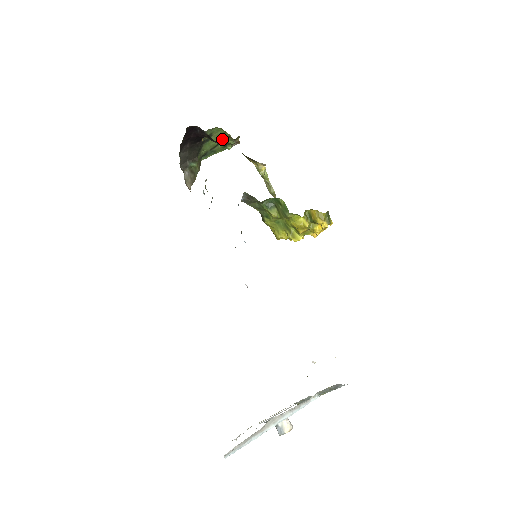
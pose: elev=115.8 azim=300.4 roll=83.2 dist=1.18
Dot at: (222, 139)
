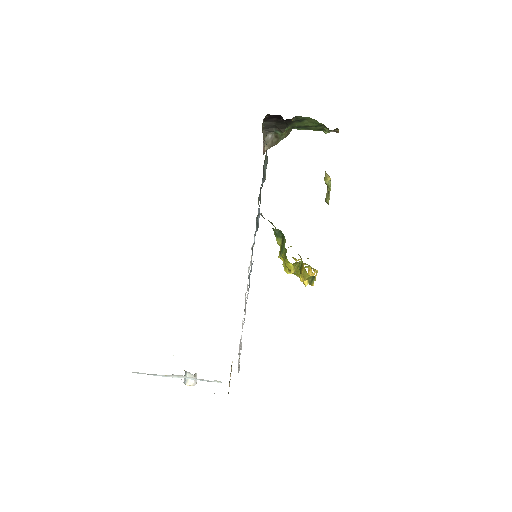
Dot at: (317, 124)
